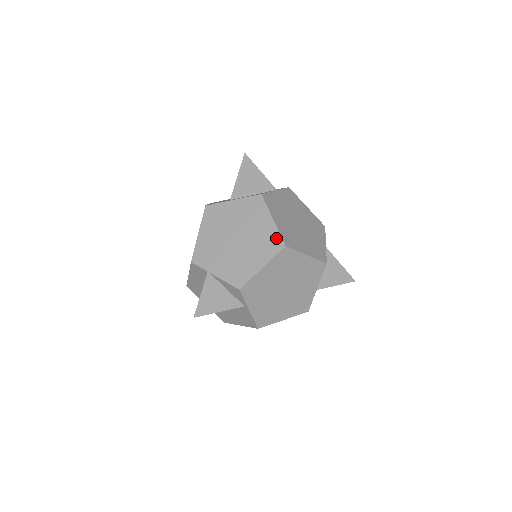
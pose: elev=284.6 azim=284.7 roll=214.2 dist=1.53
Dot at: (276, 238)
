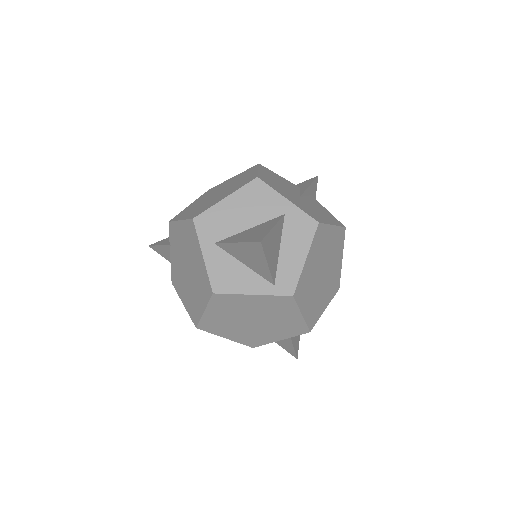
Dot at: (197, 317)
